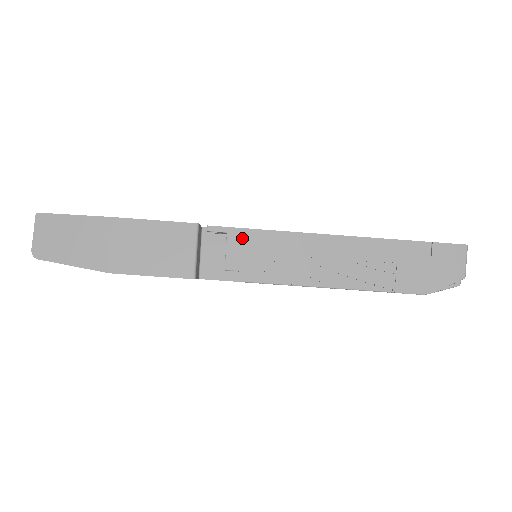
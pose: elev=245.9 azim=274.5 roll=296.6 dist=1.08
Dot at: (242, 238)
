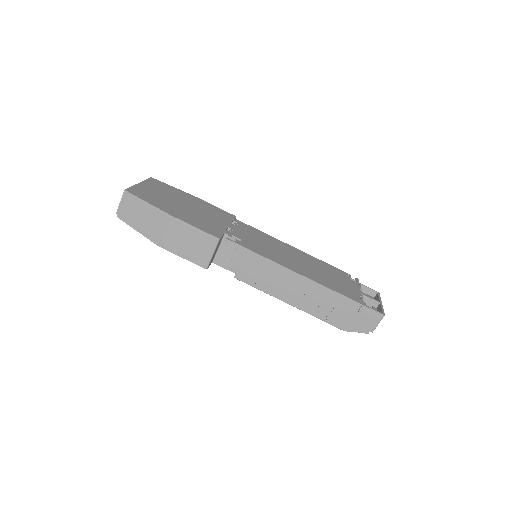
Dot at: (245, 254)
